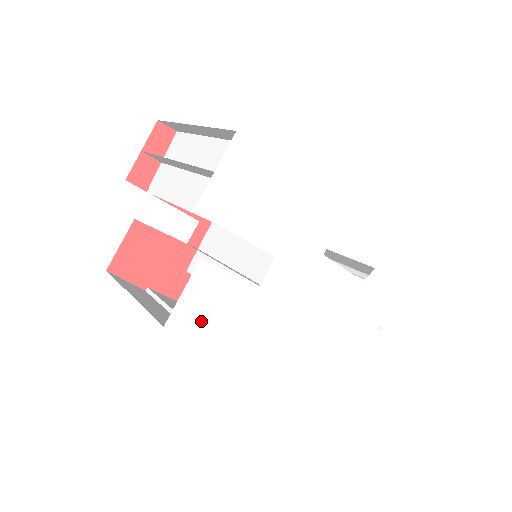
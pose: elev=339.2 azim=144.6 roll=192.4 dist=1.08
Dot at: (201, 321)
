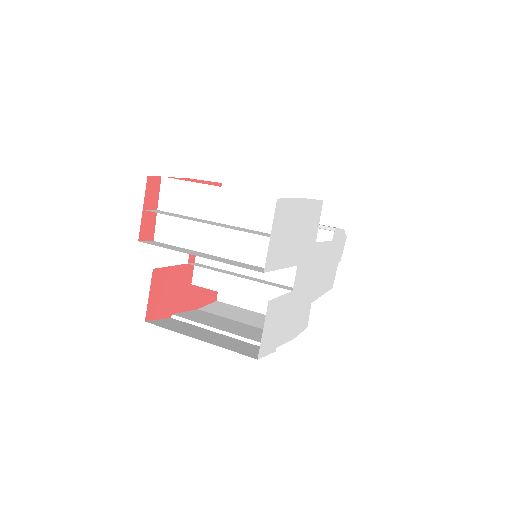
Dot at: (271, 339)
